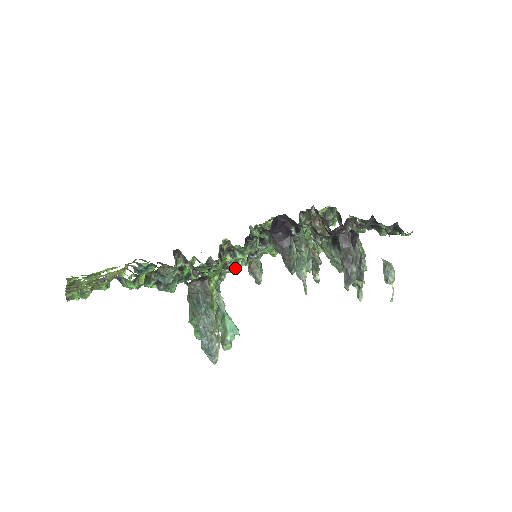
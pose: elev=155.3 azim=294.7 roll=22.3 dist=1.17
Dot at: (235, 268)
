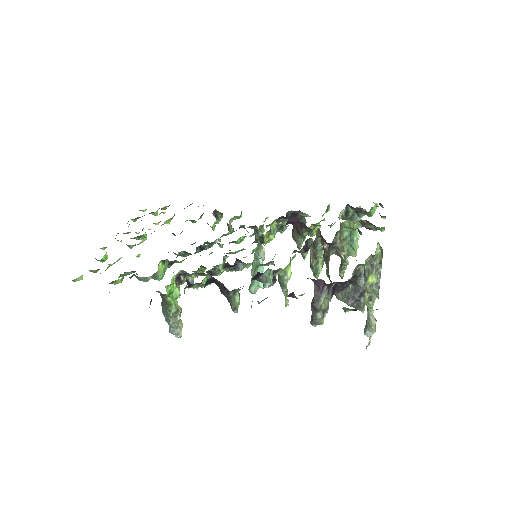
Dot at: occluded
